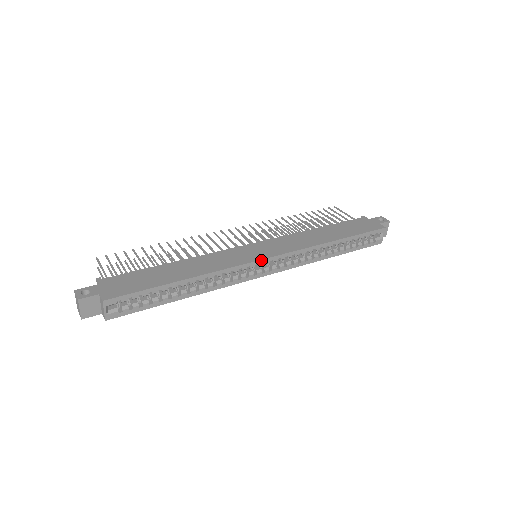
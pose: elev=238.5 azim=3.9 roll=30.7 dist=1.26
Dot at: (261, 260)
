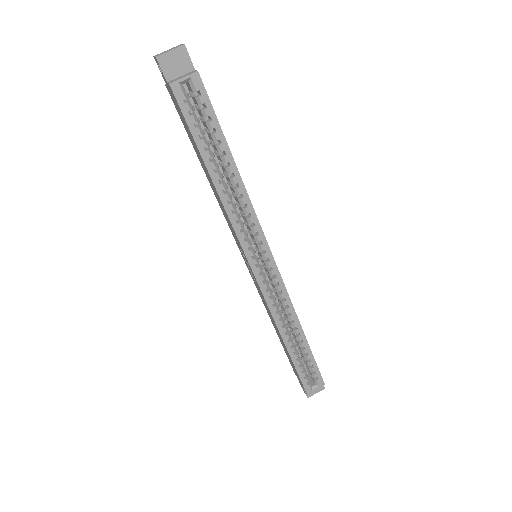
Dot at: (271, 254)
